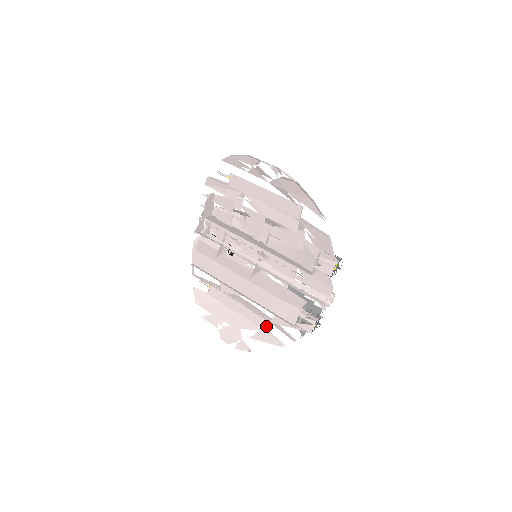
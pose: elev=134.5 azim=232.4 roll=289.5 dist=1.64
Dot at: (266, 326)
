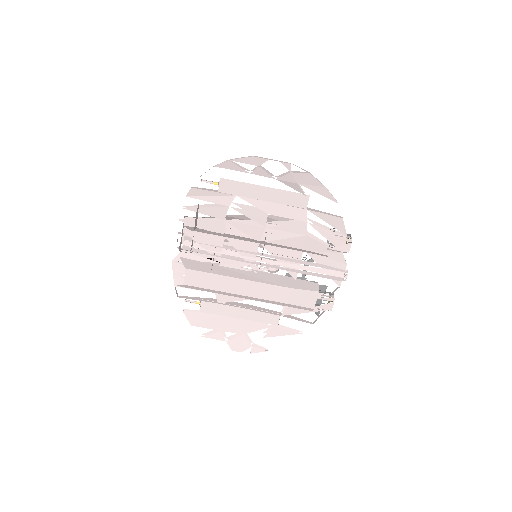
Dot at: (275, 321)
